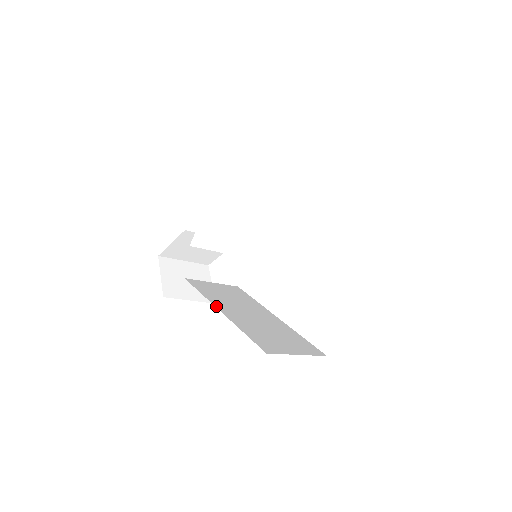
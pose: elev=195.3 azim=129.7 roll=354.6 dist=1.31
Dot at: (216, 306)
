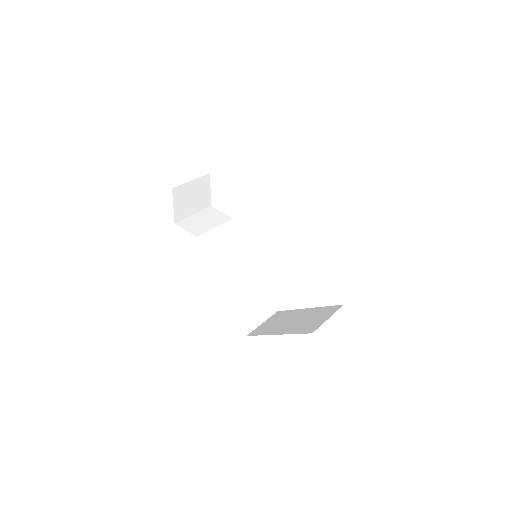
Dot at: (220, 281)
